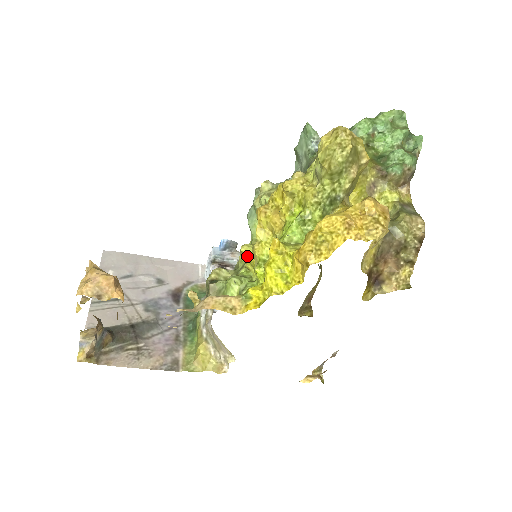
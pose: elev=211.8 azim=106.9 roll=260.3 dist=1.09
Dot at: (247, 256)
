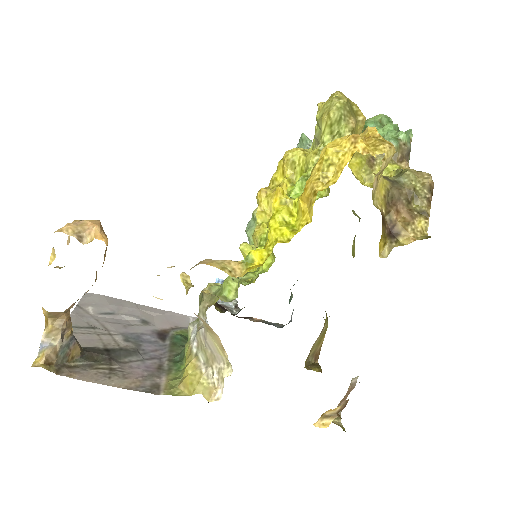
Dot at: (246, 255)
